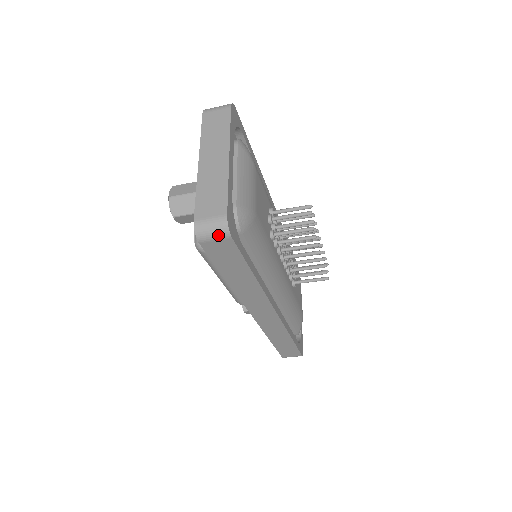
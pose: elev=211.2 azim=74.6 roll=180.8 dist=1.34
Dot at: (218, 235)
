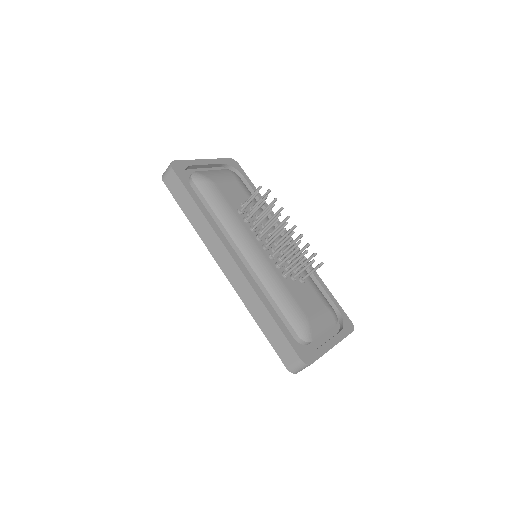
Dot at: (168, 170)
